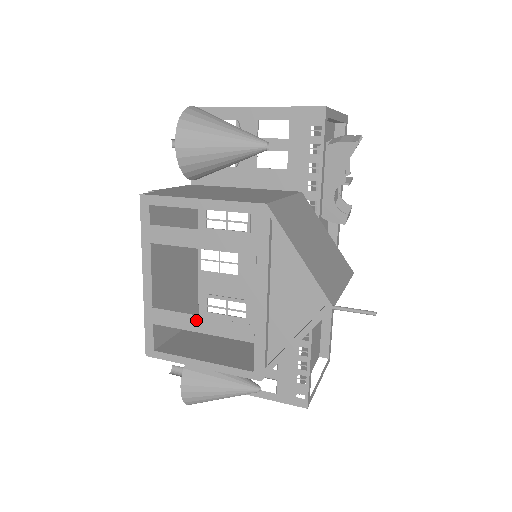
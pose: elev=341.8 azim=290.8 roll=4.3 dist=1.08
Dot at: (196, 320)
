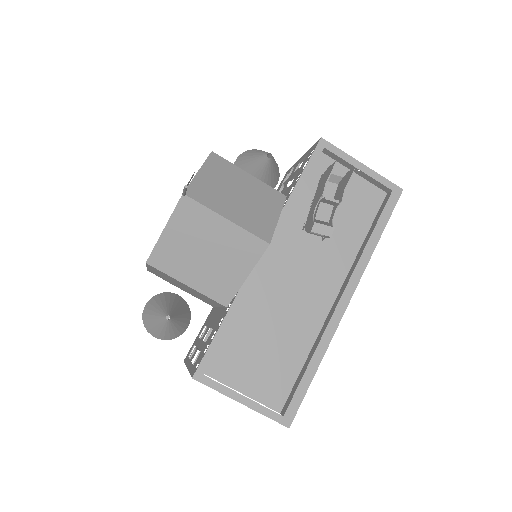
Dot at: occluded
